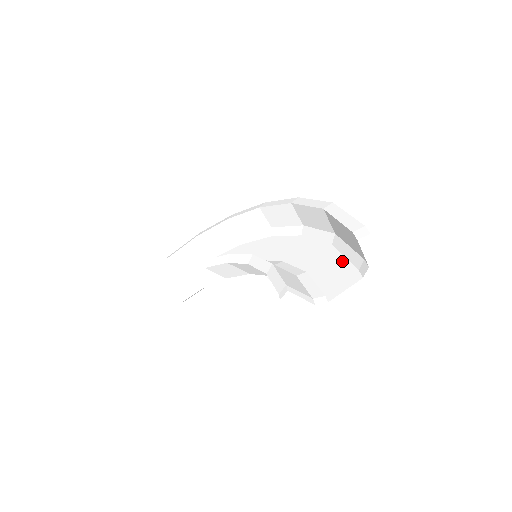
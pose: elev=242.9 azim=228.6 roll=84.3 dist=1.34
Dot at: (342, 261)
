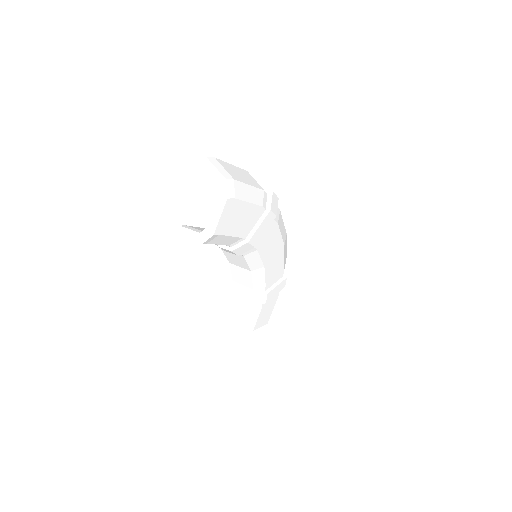
Dot at: occluded
